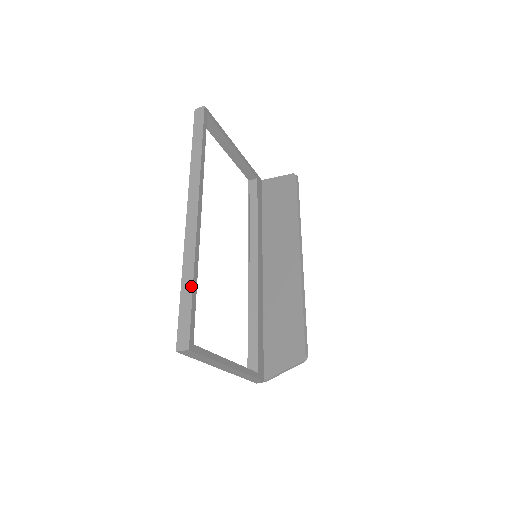
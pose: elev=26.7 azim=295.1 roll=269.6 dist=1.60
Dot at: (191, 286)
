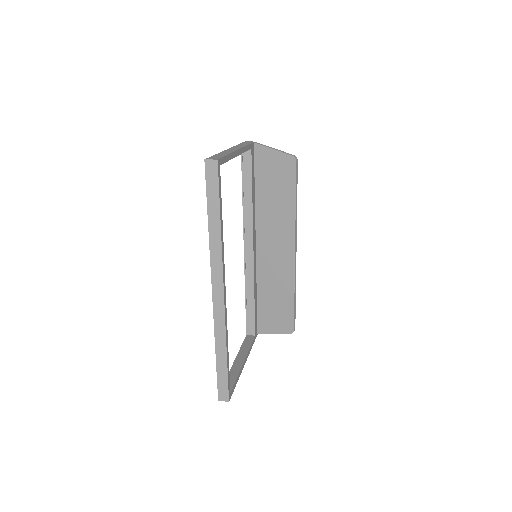
Dot at: (225, 359)
